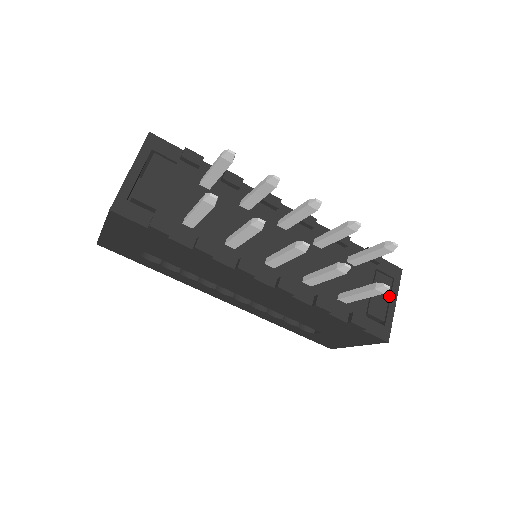
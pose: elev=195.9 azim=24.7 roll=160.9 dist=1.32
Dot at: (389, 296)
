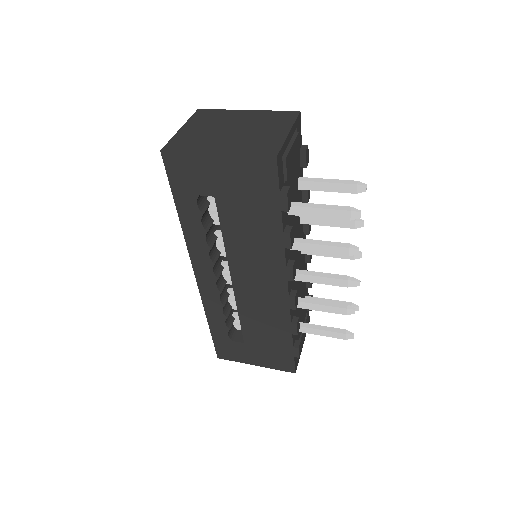
Dot at: occluded
